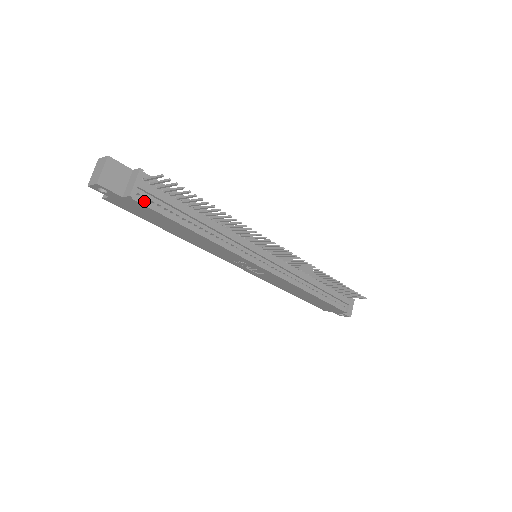
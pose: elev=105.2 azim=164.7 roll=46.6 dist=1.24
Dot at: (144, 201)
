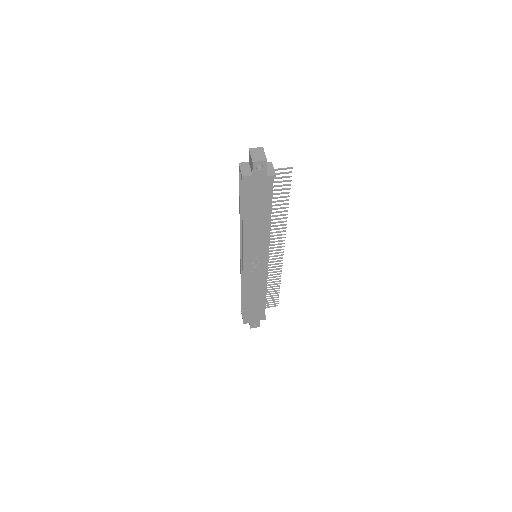
Dot at: (272, 183)
